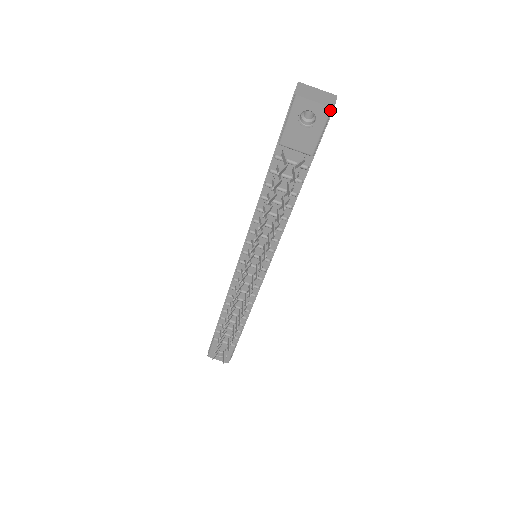
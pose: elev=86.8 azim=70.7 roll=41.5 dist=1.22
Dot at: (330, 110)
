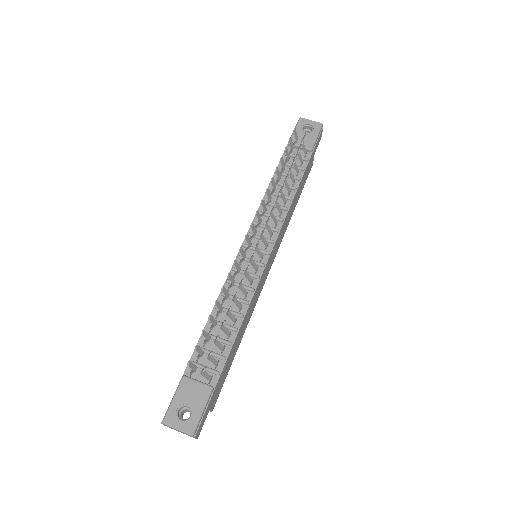
Dot at: (321, 125)
